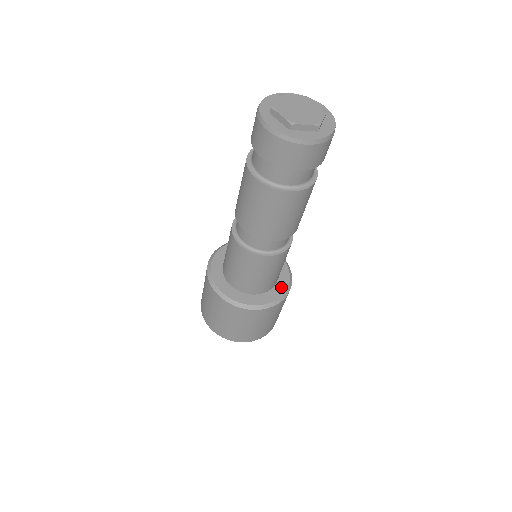
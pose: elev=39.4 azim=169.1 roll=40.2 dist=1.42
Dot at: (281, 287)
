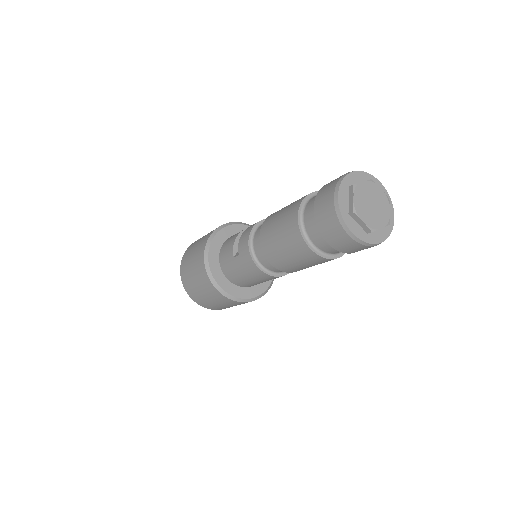
Dot at: occluded
